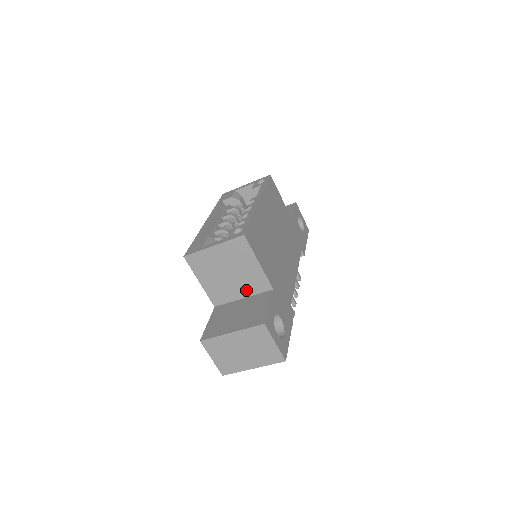
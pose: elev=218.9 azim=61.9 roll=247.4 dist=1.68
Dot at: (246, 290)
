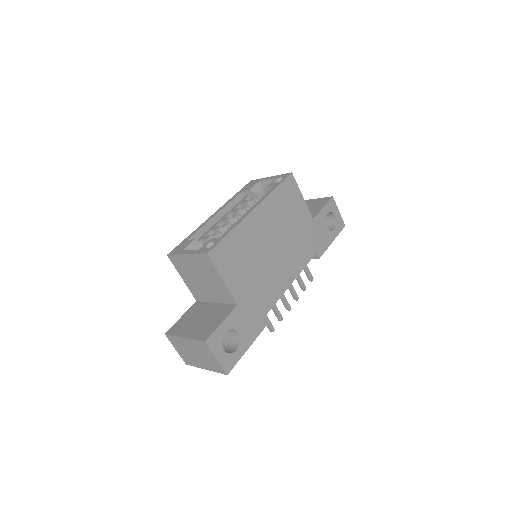
Dot at: (217, 297)
